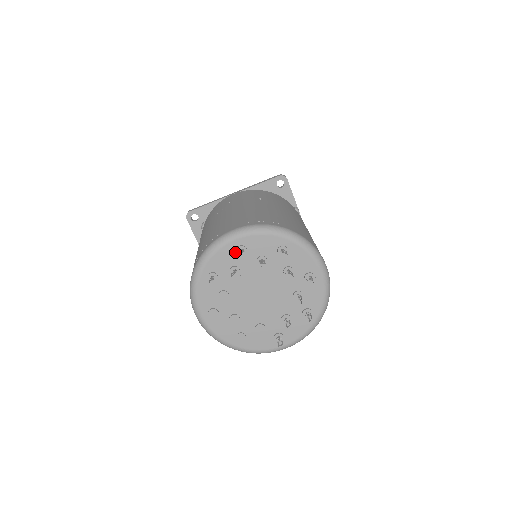
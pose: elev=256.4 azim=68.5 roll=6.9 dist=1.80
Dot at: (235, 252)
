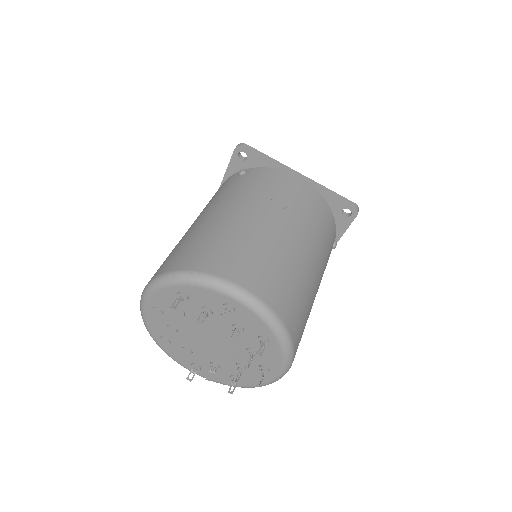
Dot at: (222, 303)
